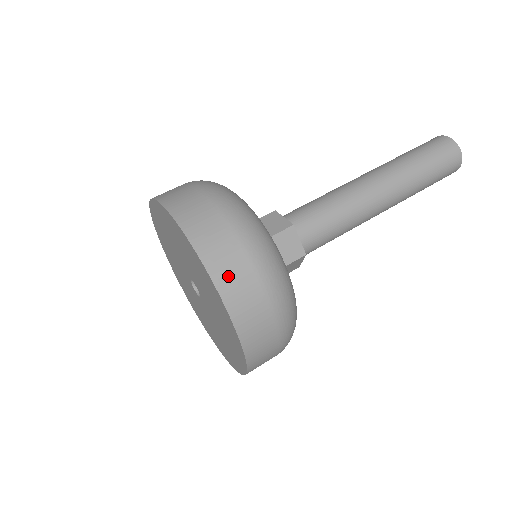
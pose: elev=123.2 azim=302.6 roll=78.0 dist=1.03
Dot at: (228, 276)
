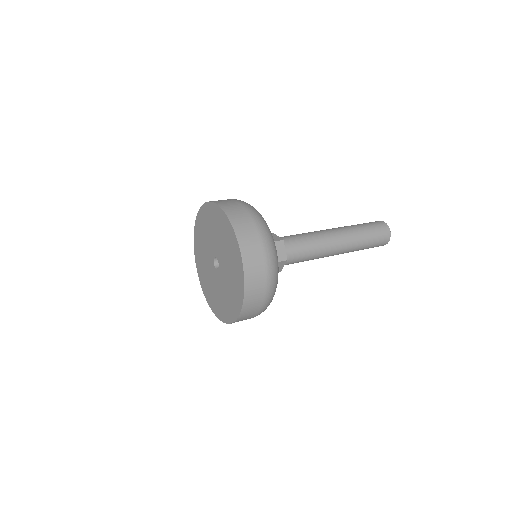
Dot at: (220, 201)
